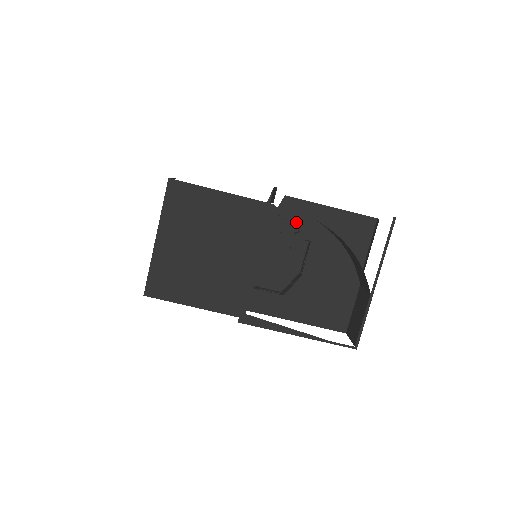
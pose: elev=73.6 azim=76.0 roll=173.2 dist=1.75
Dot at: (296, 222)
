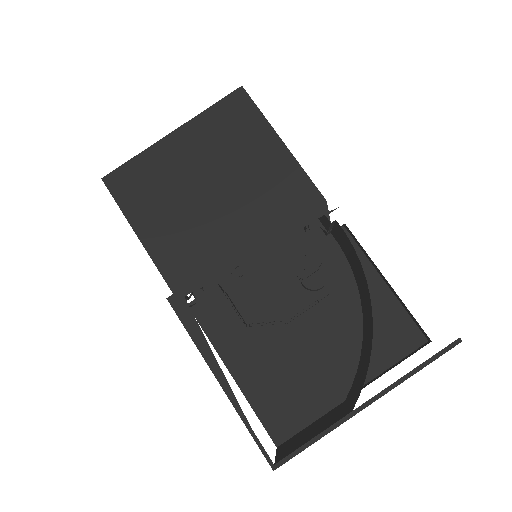
Dot at: (332, 261)
